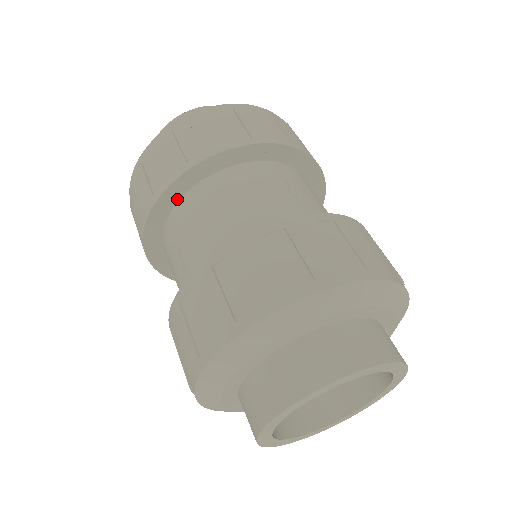
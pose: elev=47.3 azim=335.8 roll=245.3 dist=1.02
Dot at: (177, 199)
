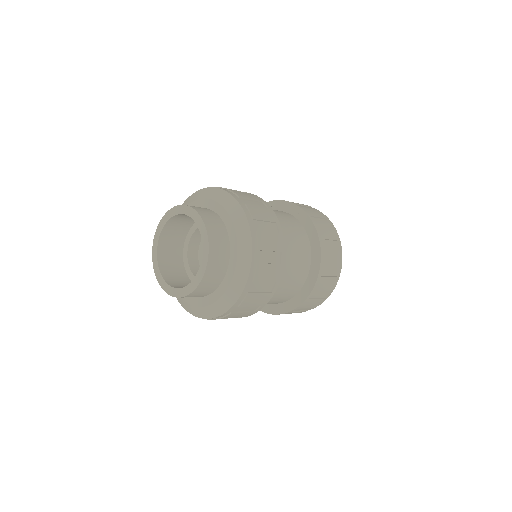
Dot at: occluded
